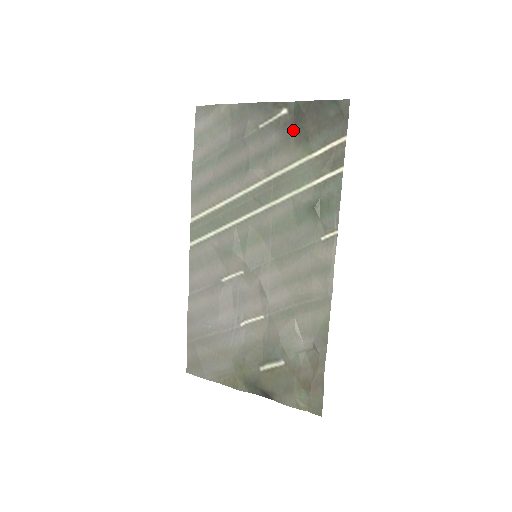
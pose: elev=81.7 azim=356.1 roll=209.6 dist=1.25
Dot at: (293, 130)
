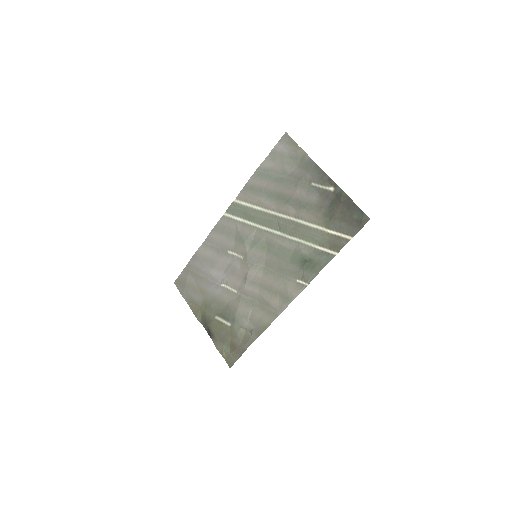
Dot at: (328, 205)
